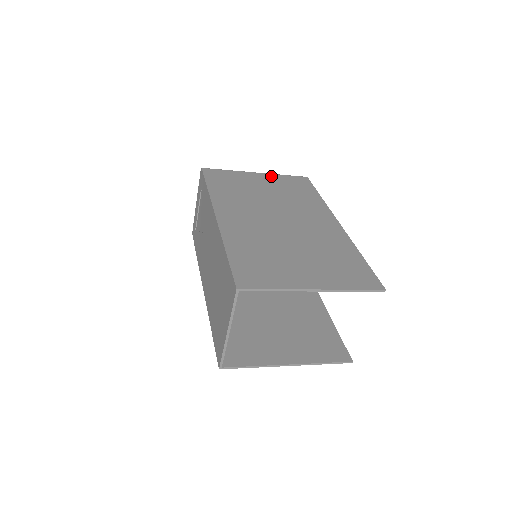
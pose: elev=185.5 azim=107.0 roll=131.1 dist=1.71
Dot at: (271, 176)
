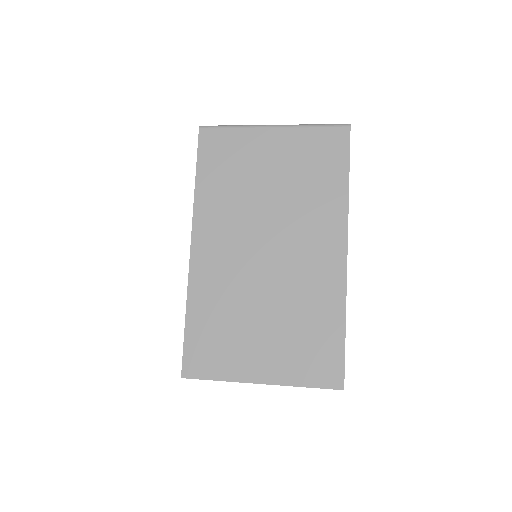
Dot at: (292, 134)
